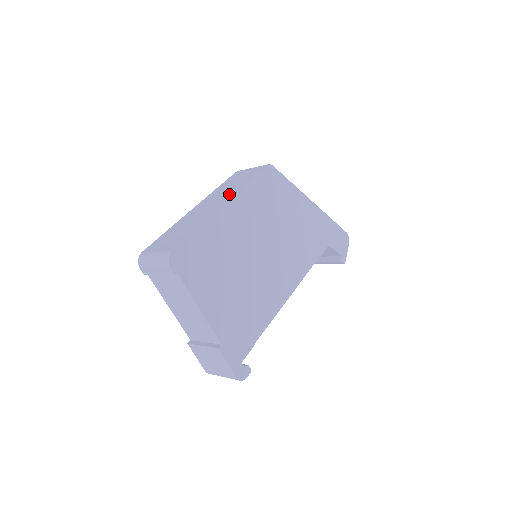
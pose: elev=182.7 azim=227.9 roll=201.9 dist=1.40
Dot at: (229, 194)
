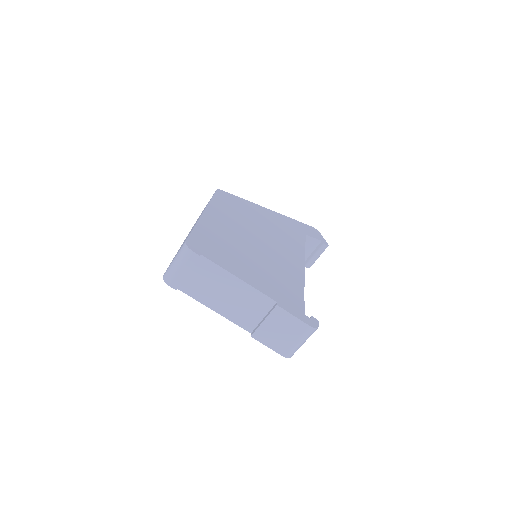
Dot at: occluded
